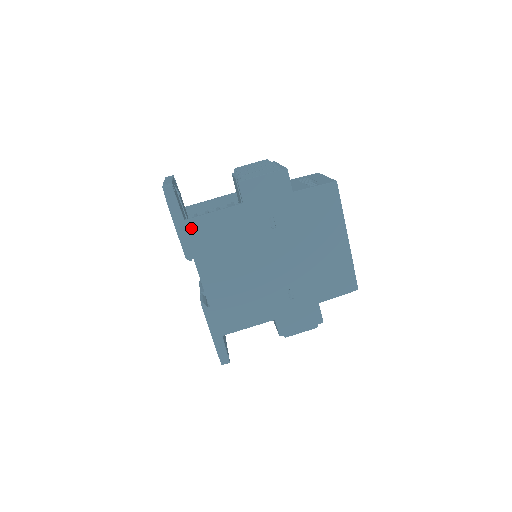
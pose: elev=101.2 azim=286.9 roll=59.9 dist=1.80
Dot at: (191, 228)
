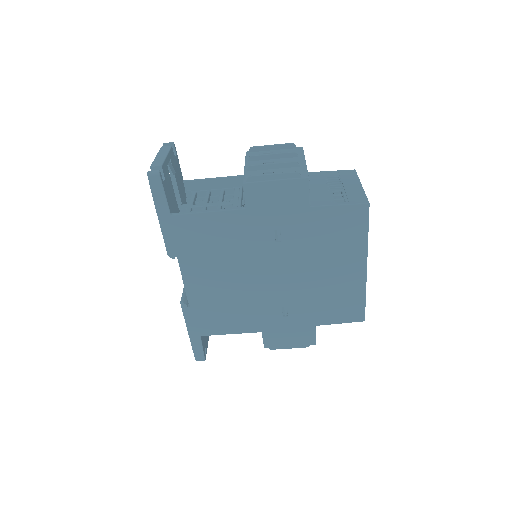
Dot at: (178, 225)
